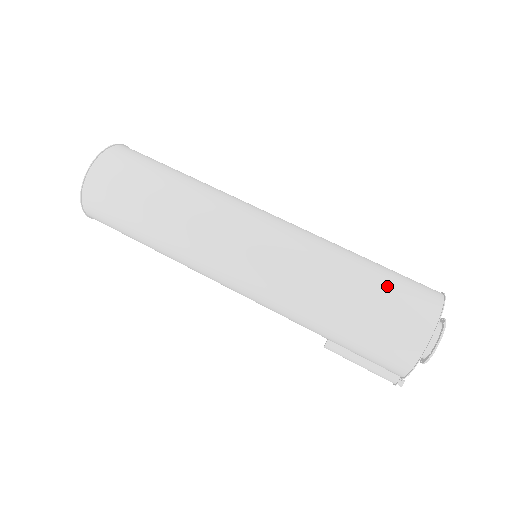
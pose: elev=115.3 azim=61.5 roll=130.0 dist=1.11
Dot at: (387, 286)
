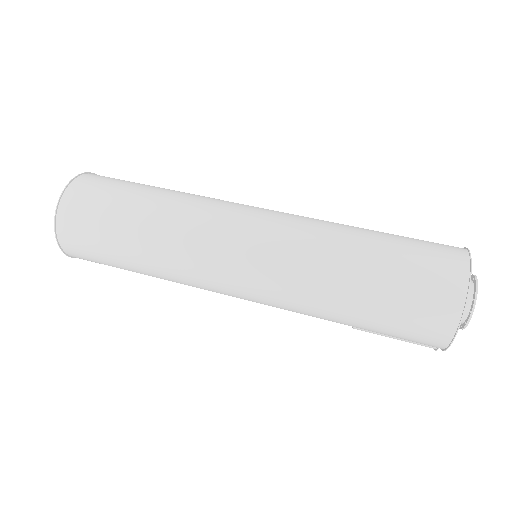
Dot at: (401, 270)
